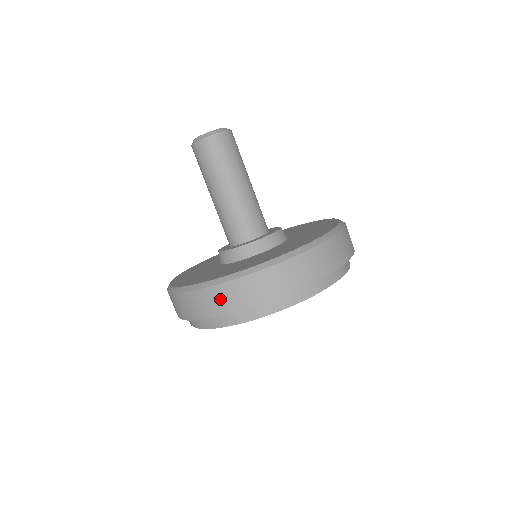
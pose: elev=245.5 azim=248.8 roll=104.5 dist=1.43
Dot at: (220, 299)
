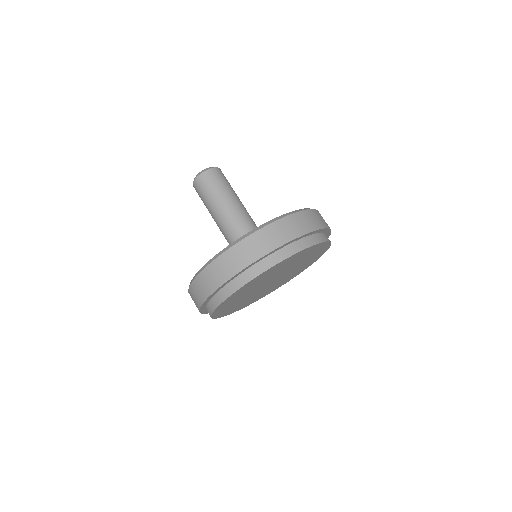
Dot at: (220, 269)
